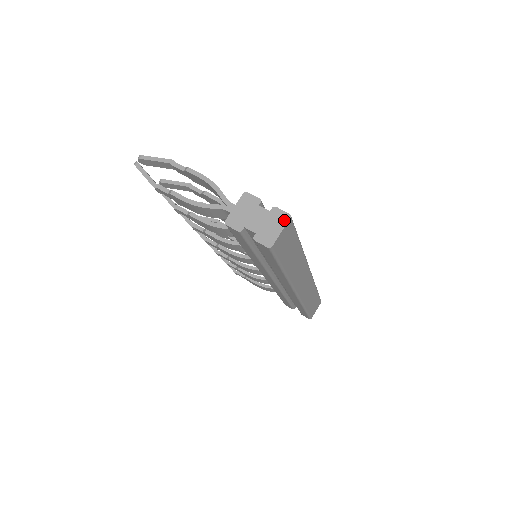
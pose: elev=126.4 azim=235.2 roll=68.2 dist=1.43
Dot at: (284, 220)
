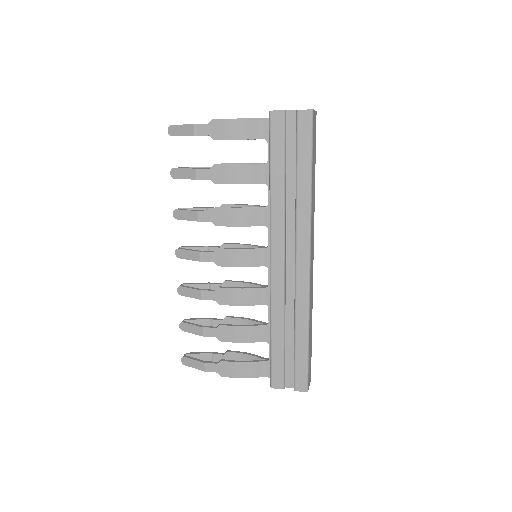
Dot at: occluded
